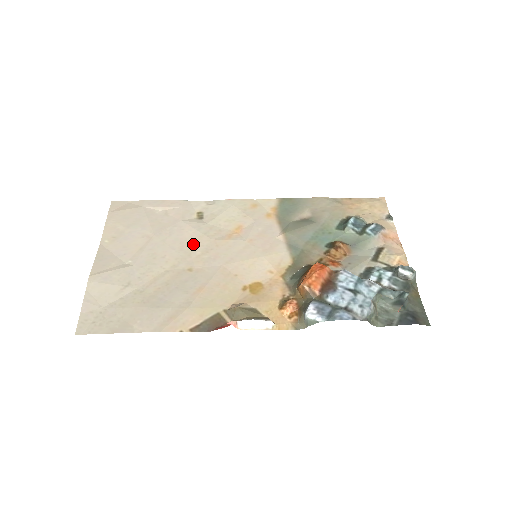
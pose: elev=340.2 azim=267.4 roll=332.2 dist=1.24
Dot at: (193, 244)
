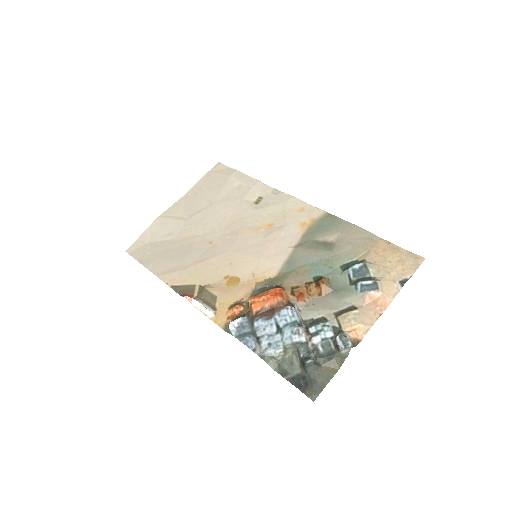
Dot at: (230, 223)
